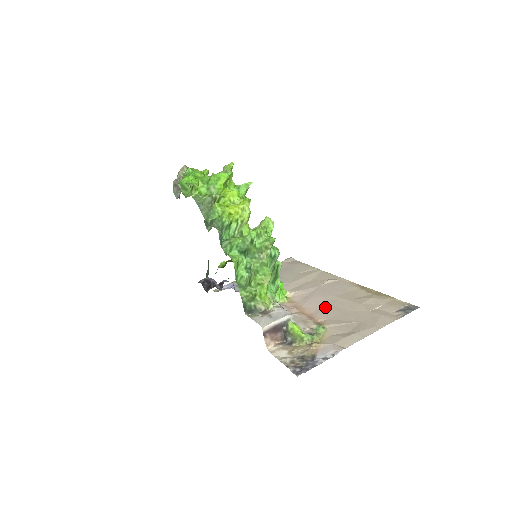
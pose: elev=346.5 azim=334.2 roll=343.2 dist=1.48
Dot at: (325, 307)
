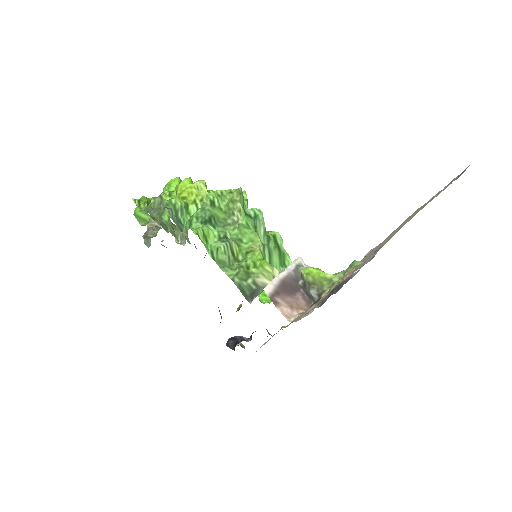
Dot at: (365, 259)
